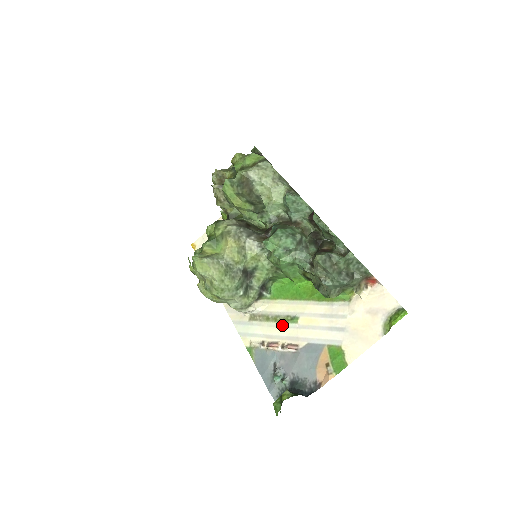
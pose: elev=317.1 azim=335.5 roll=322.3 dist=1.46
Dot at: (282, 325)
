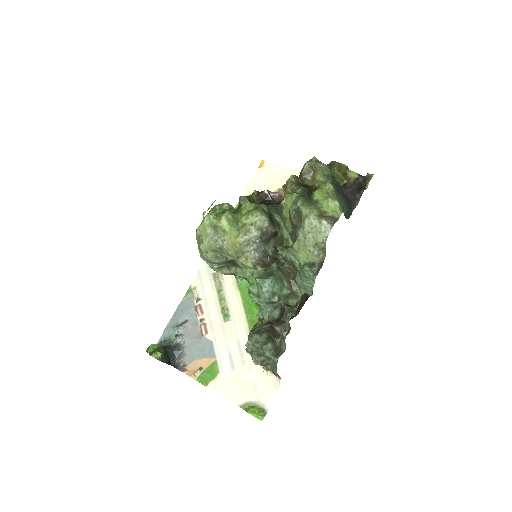
Dot at: (219, 308)
